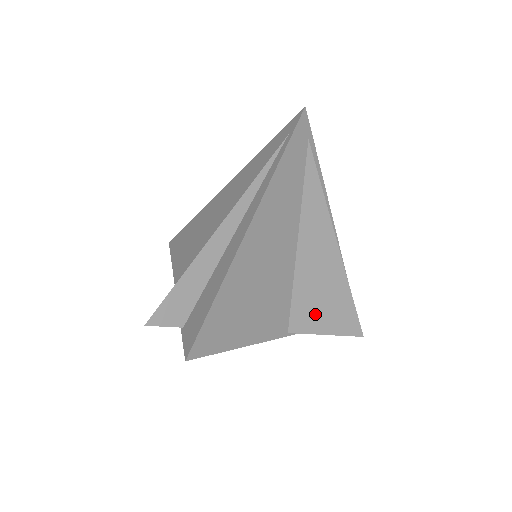
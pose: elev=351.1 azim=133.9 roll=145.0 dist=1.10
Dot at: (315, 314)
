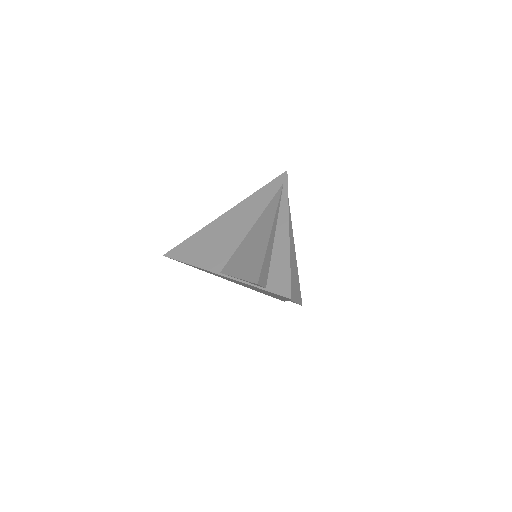
Dot at: (292, 289)
